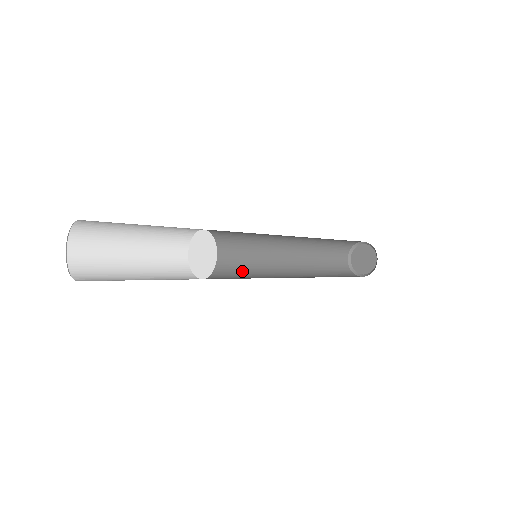
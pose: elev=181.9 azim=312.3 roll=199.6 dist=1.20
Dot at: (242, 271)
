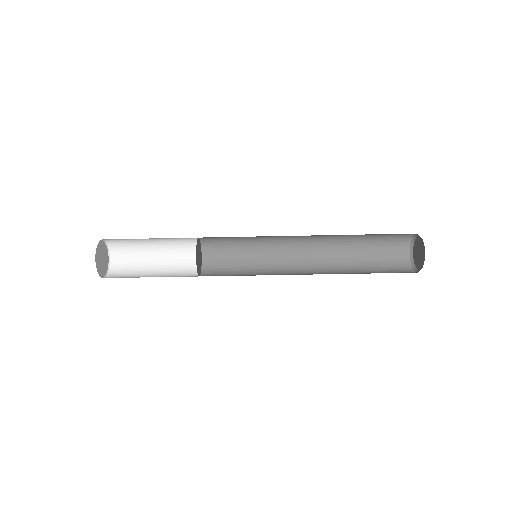
Dot at: (253, 274)
